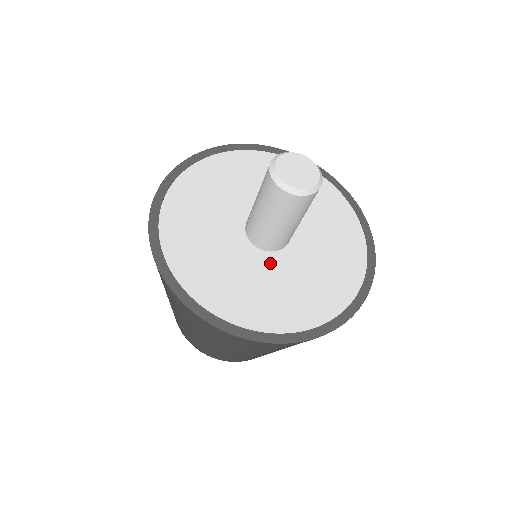
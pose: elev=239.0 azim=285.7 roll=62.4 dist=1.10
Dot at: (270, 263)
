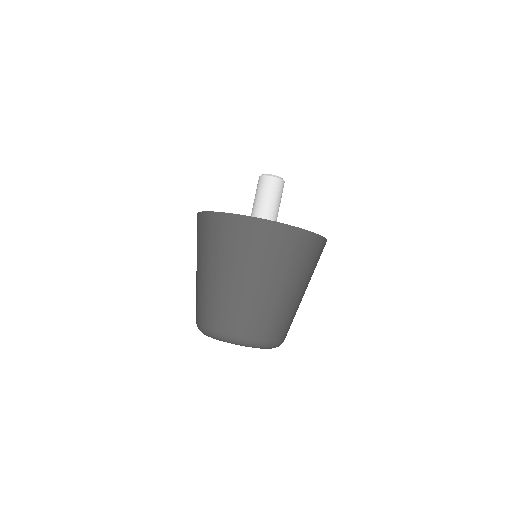
Dot at: occluded
